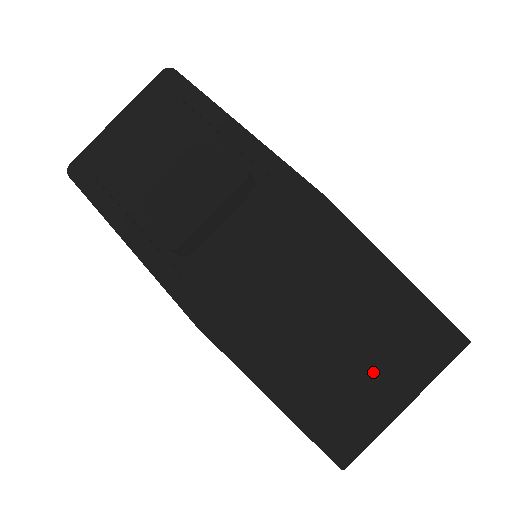
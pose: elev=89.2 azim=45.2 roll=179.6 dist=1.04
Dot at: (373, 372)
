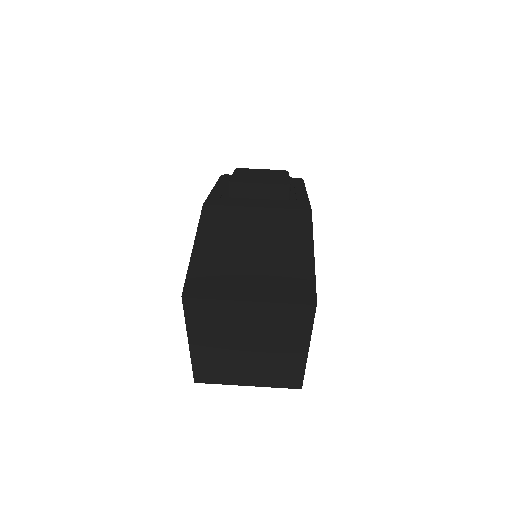
Dot at: (252, 275)
